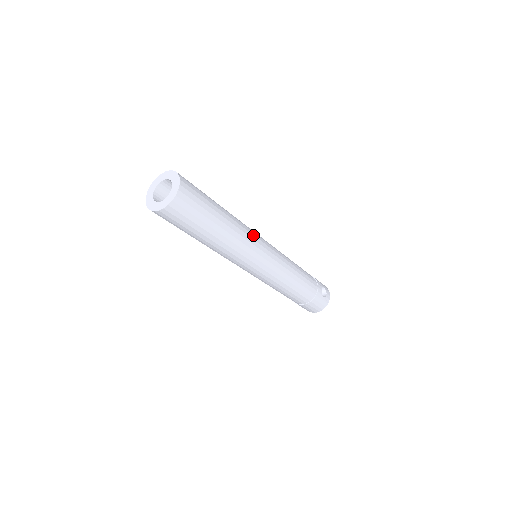
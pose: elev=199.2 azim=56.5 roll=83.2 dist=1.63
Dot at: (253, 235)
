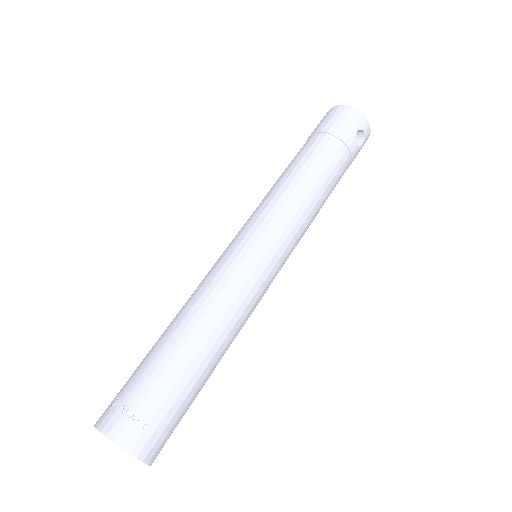
Dot at: (246, 297)
